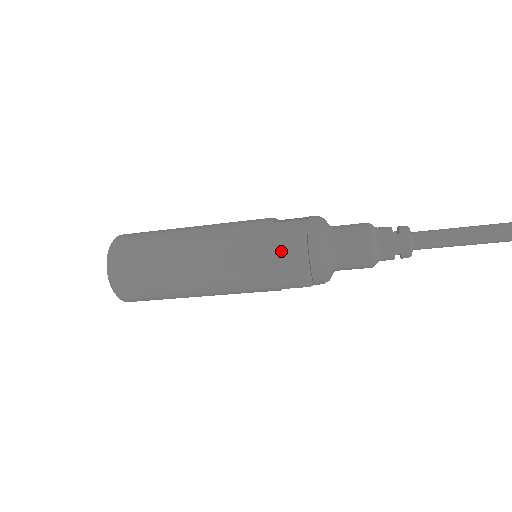
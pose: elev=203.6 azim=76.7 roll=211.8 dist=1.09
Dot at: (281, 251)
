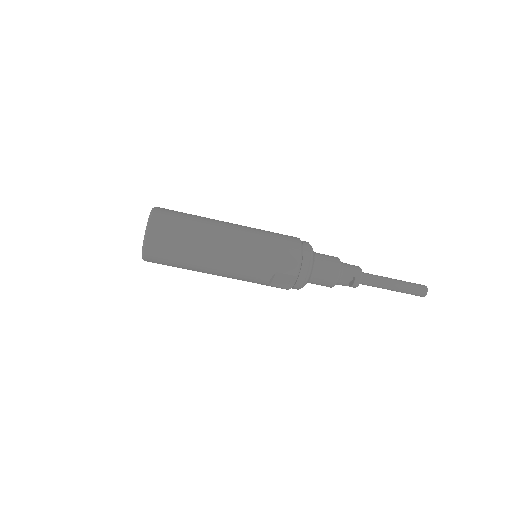
Dot at: (286, 241)
